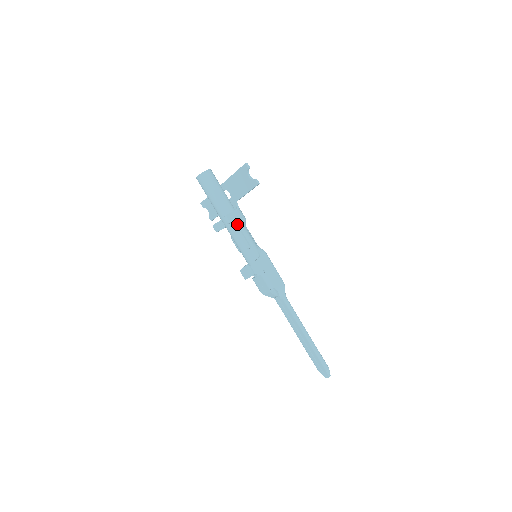
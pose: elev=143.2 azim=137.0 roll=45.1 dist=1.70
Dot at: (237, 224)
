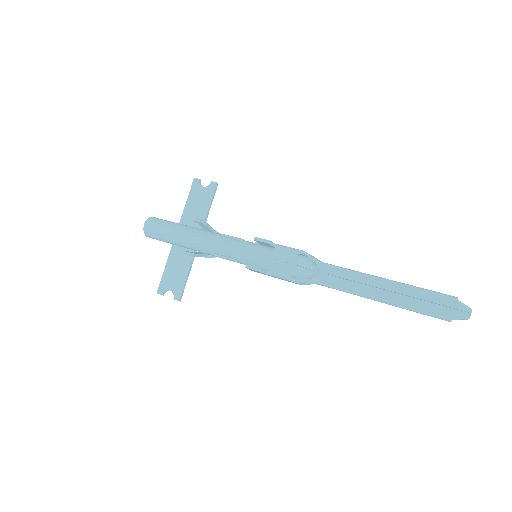
Dot at: (213, 233)
